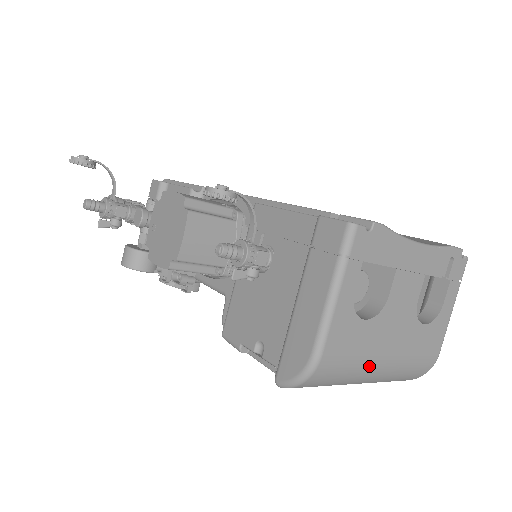
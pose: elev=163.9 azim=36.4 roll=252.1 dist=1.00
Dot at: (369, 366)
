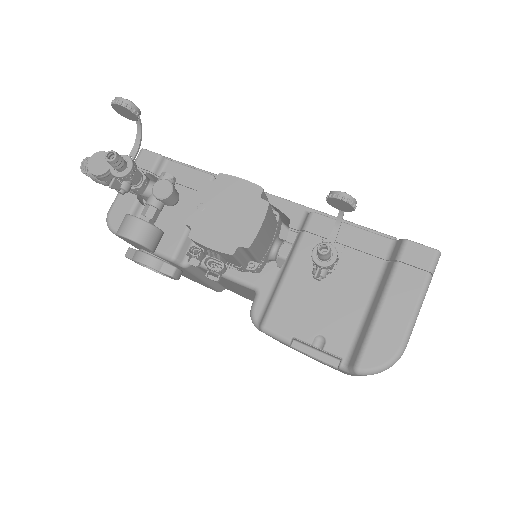
Dot at: occluded
